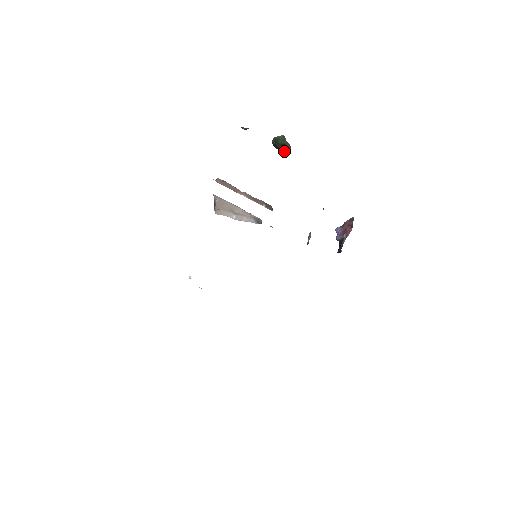
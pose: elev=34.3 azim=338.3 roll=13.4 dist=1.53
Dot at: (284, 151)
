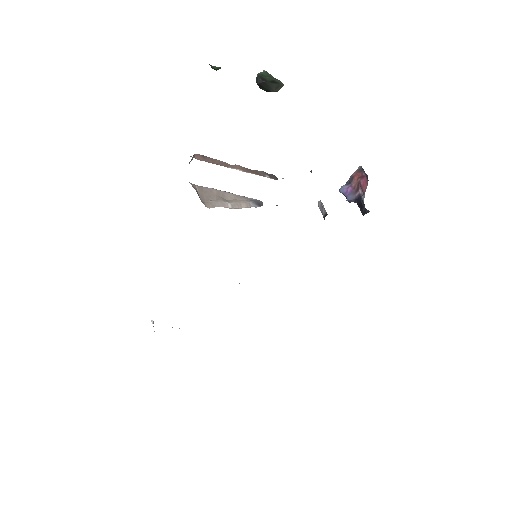
Dot at: (276, 90)
